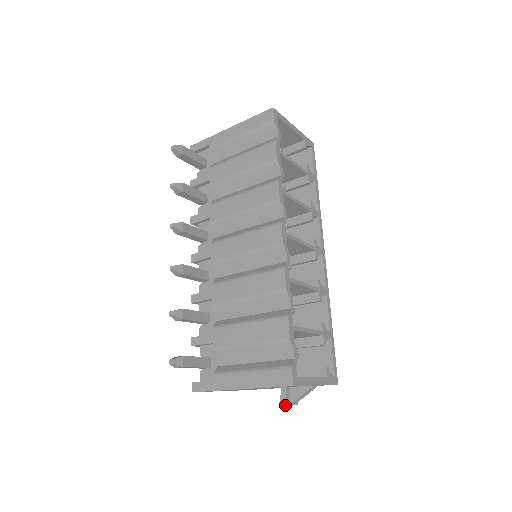
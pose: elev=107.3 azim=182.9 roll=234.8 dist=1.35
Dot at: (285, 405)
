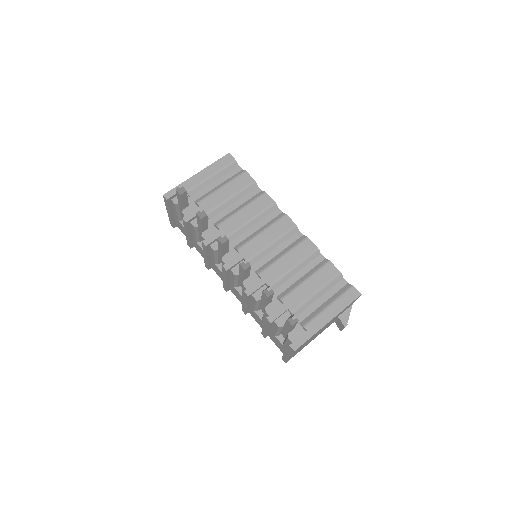
Dot at: (347, 324)
